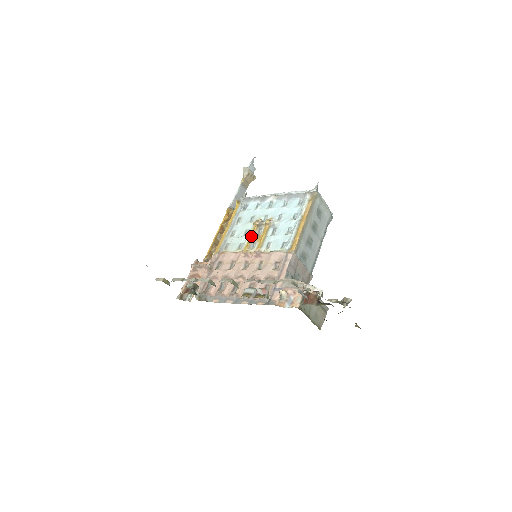
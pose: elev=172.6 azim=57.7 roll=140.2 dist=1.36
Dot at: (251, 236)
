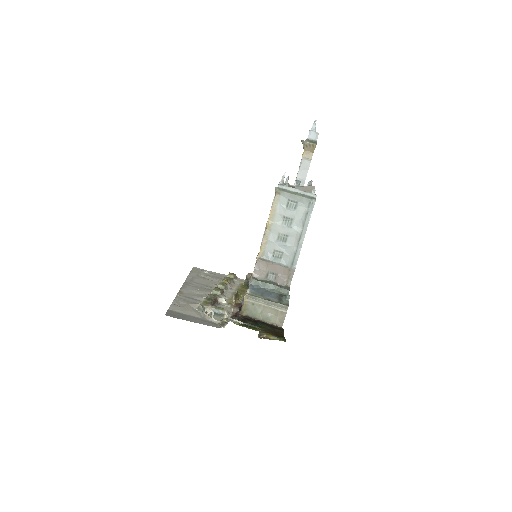
Dot at: occluded
